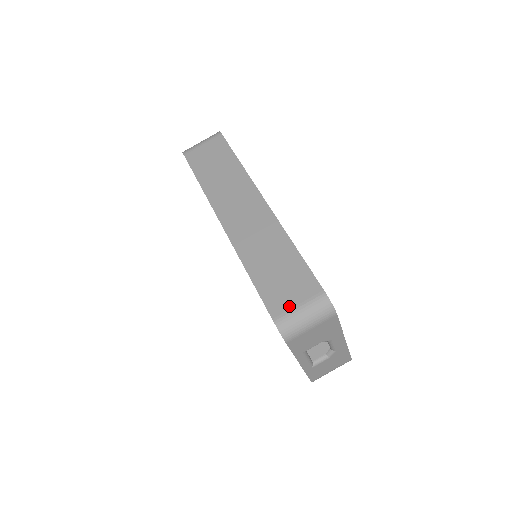
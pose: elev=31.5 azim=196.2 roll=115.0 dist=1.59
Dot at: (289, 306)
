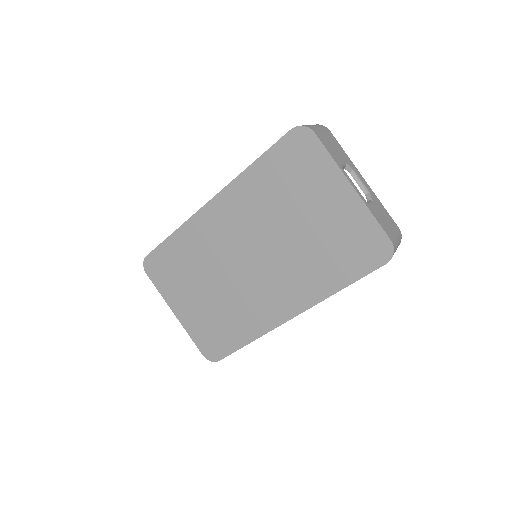
Dot at: occluded
